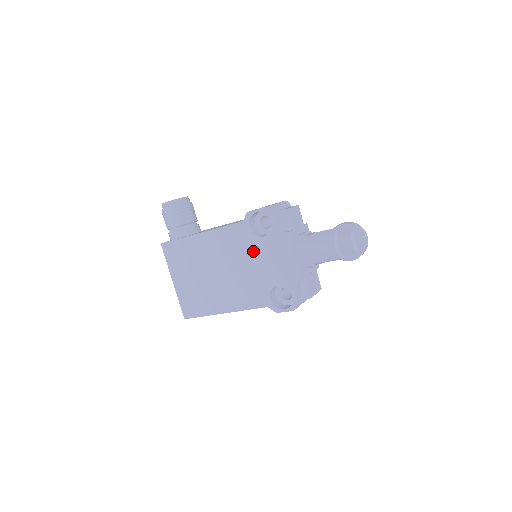
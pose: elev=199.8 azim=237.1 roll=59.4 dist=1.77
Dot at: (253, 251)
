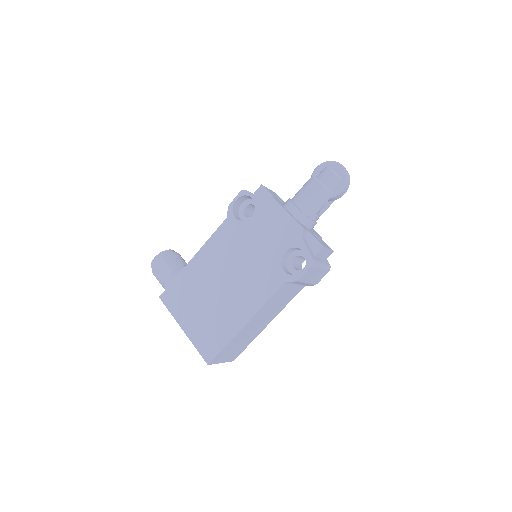
Dot at: (247, 237)
